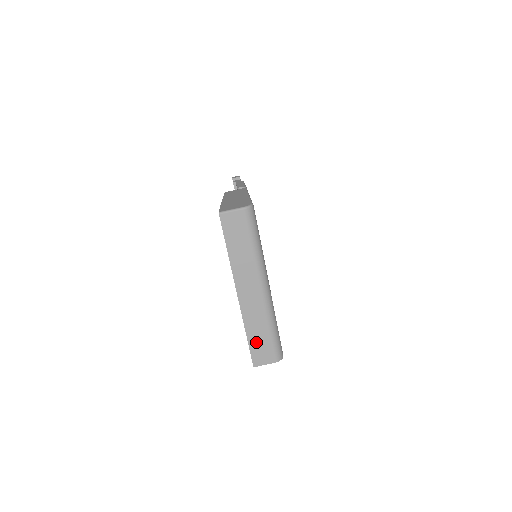
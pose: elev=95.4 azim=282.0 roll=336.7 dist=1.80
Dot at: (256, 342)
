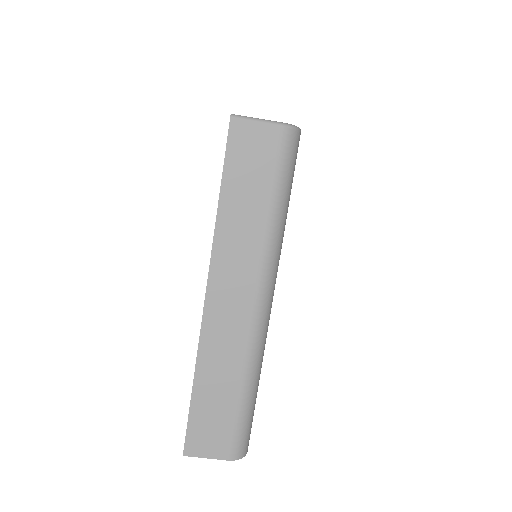
Dot at: (207, 406)
